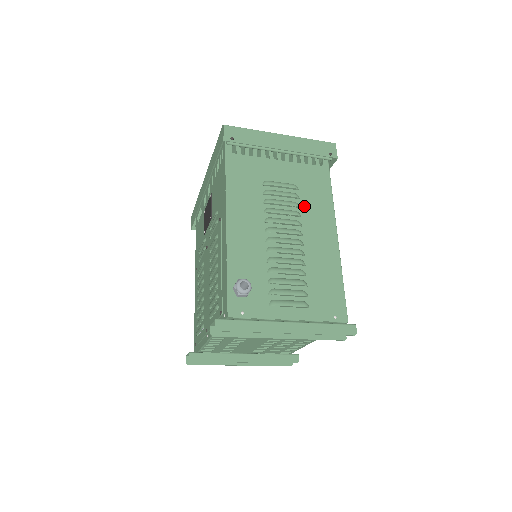
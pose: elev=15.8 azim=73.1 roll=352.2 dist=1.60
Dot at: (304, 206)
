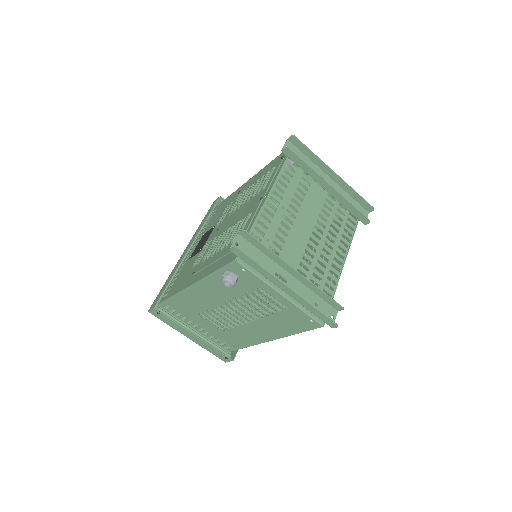
Dot at: (284, 224)
